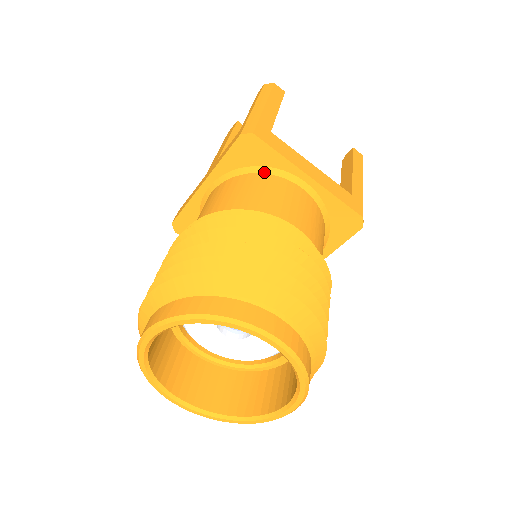
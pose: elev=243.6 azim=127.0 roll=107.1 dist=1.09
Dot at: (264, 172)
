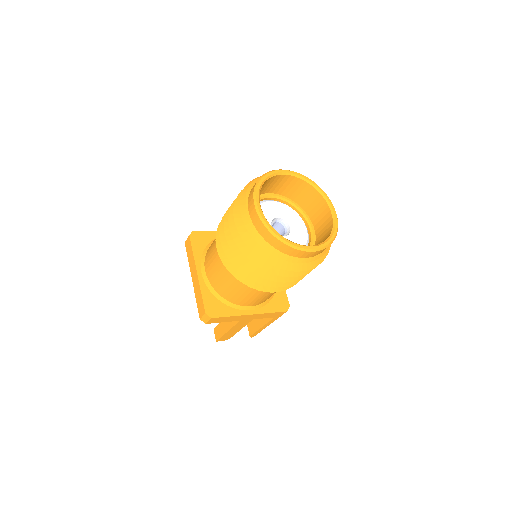
Dot at: occluded
